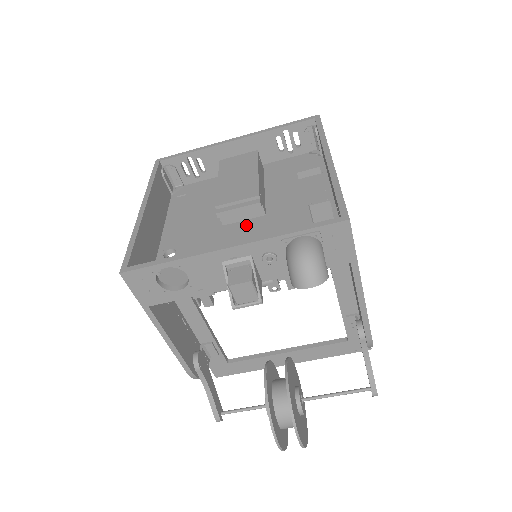
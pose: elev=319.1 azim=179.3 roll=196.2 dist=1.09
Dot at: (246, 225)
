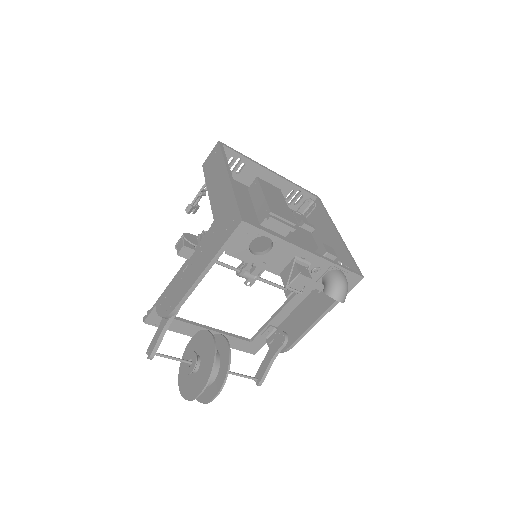
Dot at: occluded
